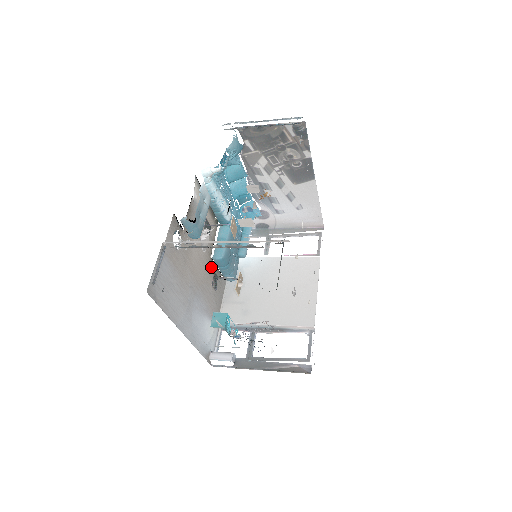
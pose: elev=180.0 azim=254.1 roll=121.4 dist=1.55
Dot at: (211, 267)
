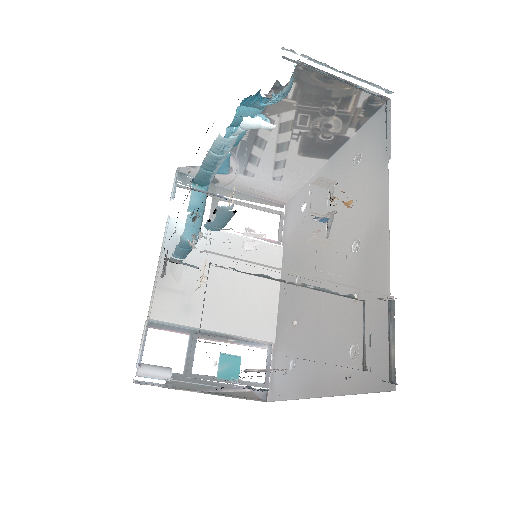
Dot at: occluded
